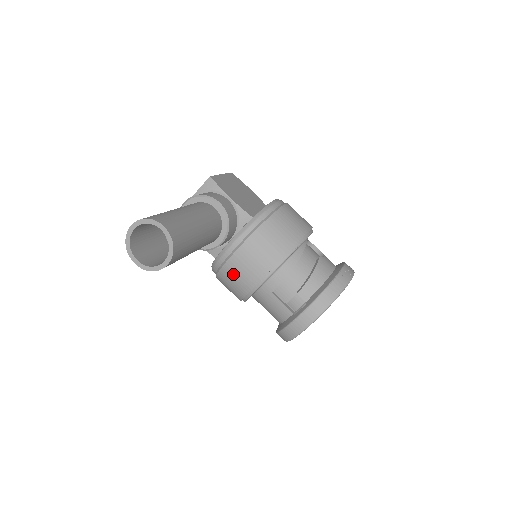
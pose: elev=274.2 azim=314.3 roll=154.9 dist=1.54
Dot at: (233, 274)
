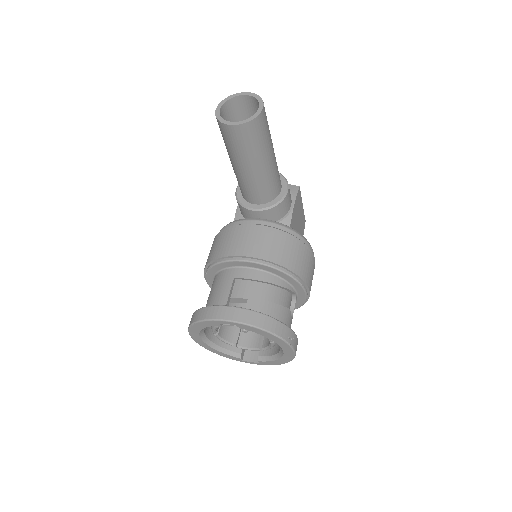
Dot at: (232, 236)
